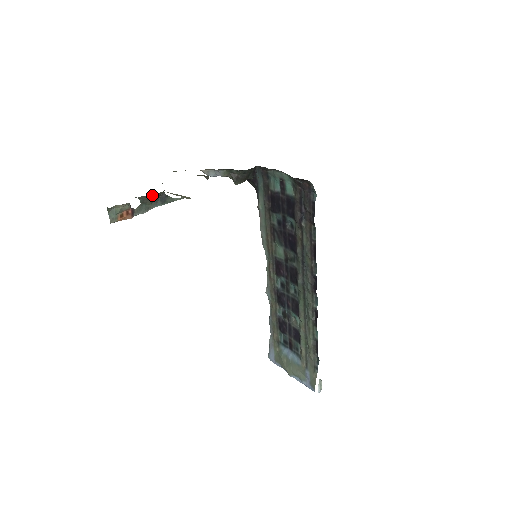
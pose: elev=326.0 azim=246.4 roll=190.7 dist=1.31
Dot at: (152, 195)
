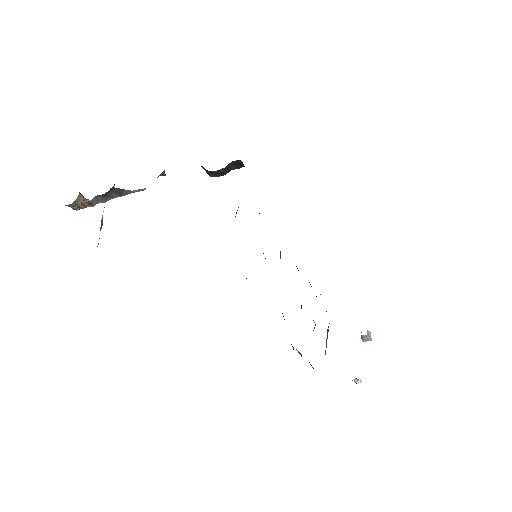
Dot at: occluded
